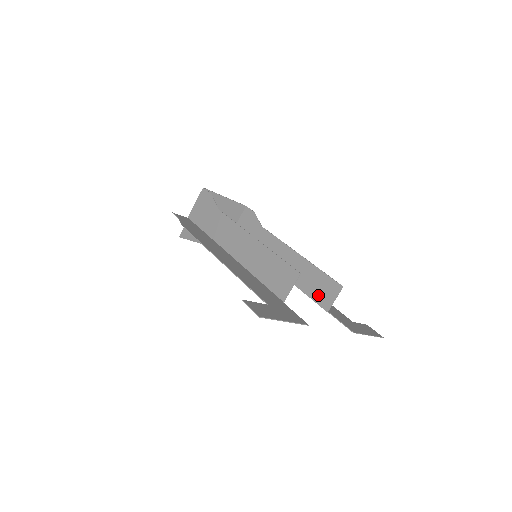
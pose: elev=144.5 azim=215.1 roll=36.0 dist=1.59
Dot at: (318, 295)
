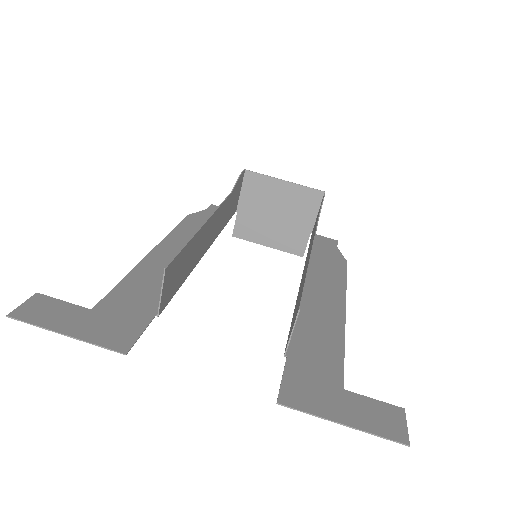
Dot at: (291, 324)
